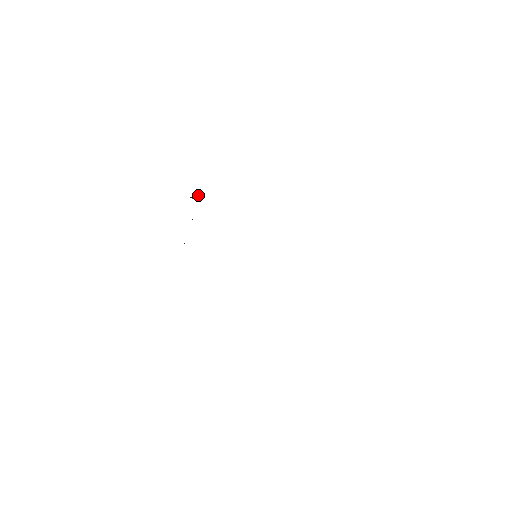
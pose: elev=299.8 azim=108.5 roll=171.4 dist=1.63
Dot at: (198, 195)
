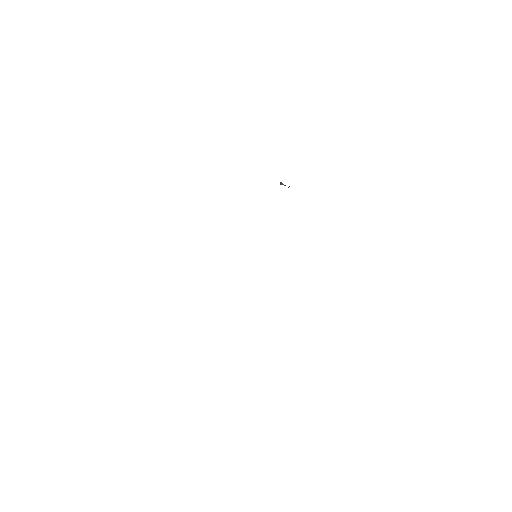
Dot at: occluded
